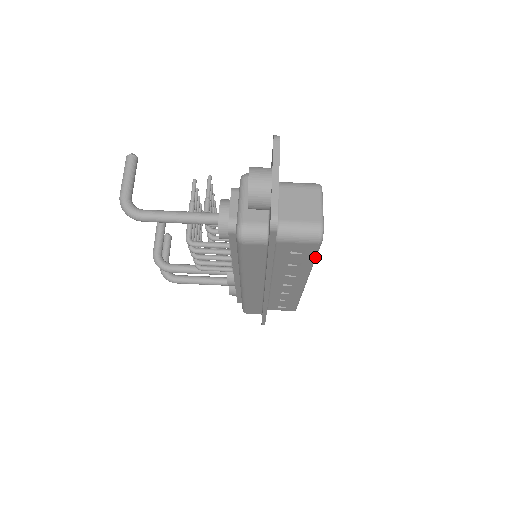
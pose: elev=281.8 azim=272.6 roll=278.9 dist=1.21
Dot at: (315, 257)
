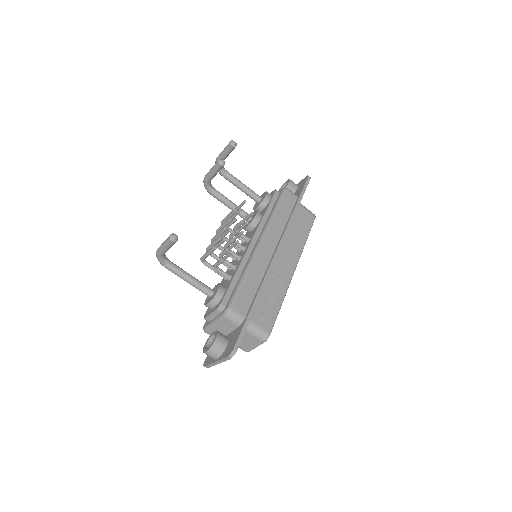
Dot at: occluded
